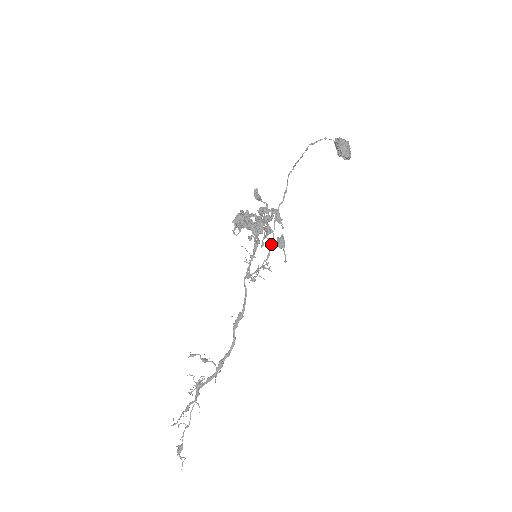
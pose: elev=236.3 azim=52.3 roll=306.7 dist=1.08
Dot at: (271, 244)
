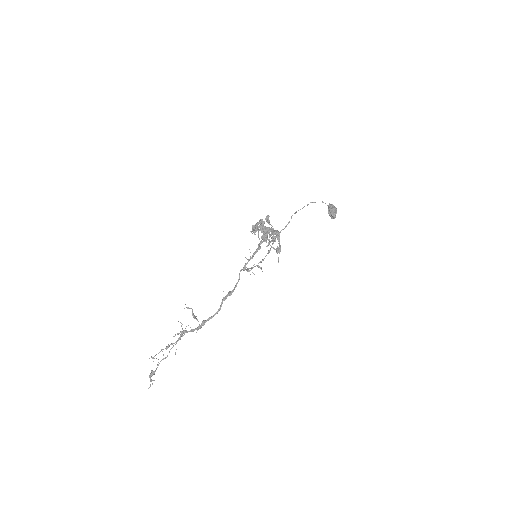
Dot at: (267, 253)
